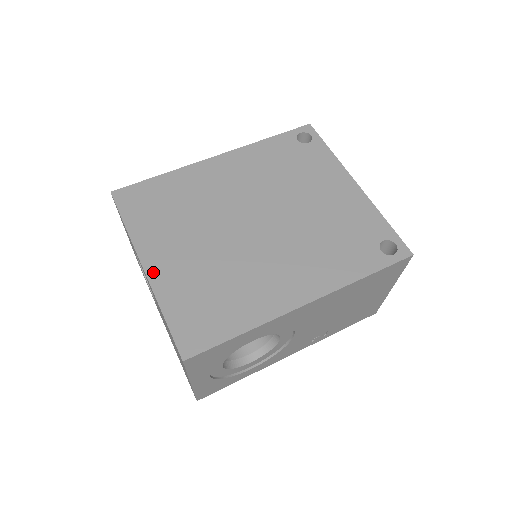
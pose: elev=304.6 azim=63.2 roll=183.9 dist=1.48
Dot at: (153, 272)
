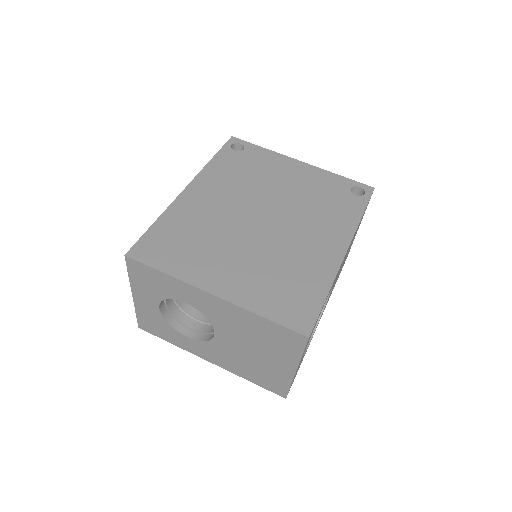
Dot at: (224, 293)
